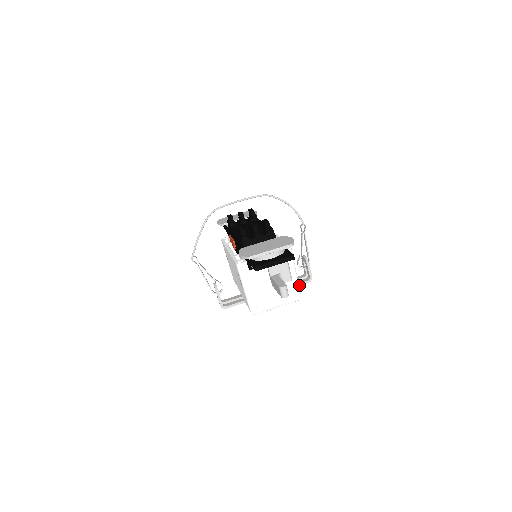
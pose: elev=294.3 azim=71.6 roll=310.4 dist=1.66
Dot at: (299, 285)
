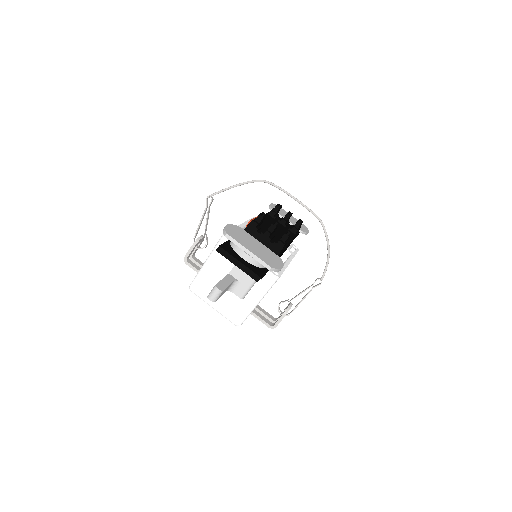
Dot at: (259, 319)
